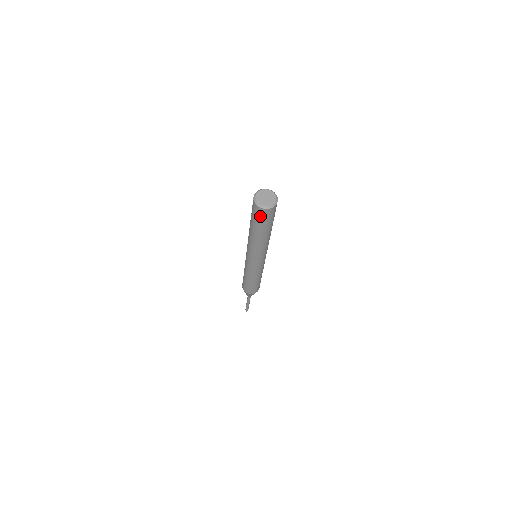
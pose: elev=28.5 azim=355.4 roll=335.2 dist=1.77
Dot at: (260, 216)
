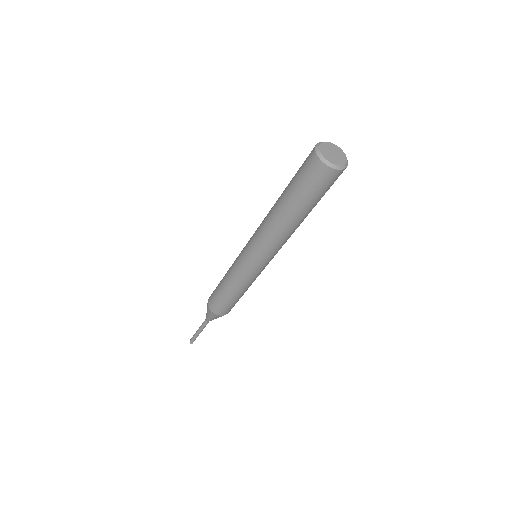
Dot at: (331, 184)
